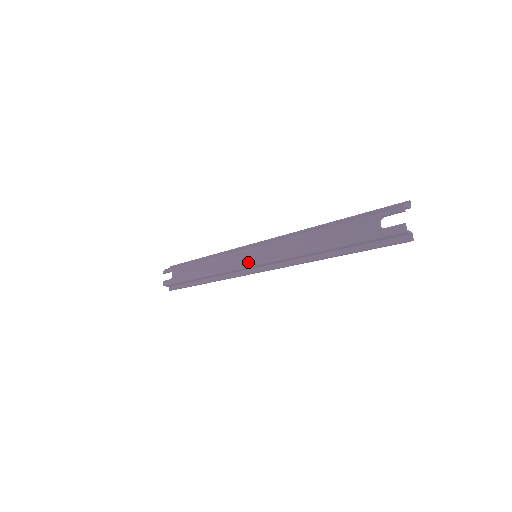
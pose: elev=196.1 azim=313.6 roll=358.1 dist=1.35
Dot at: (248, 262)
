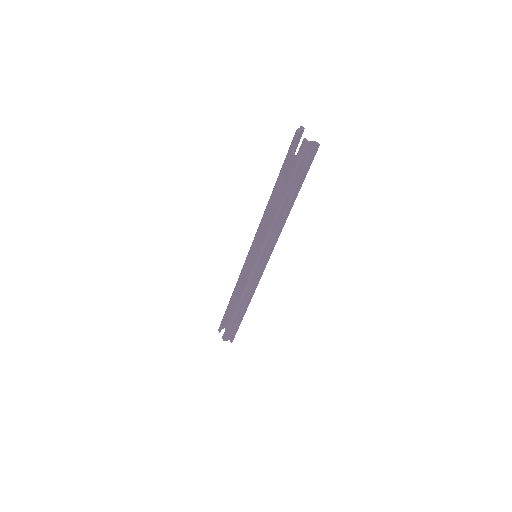
Dot at: (253, 264)
